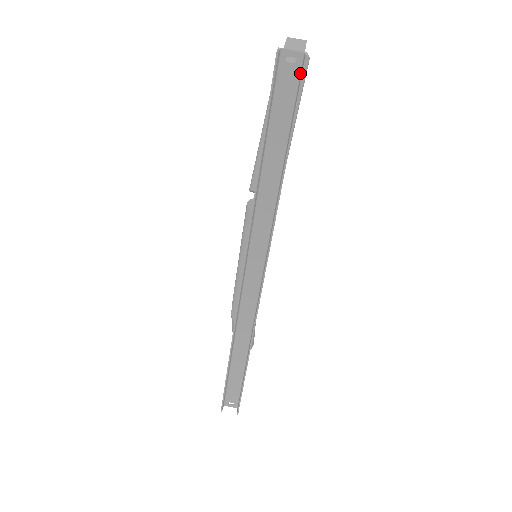
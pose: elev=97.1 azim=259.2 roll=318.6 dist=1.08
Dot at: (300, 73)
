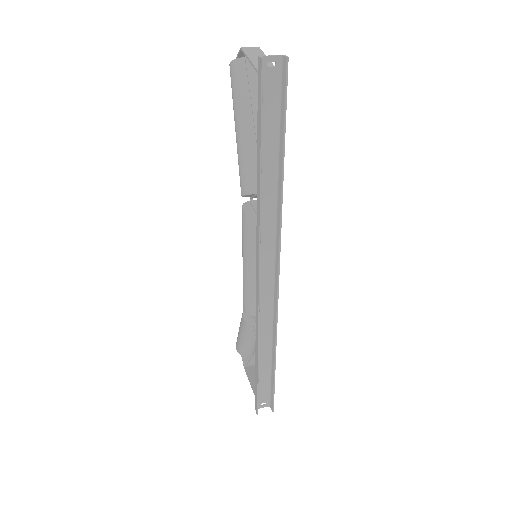
Dot at: (281, 74)
